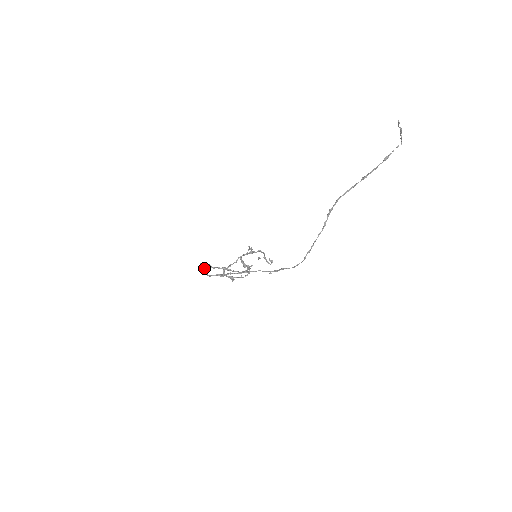
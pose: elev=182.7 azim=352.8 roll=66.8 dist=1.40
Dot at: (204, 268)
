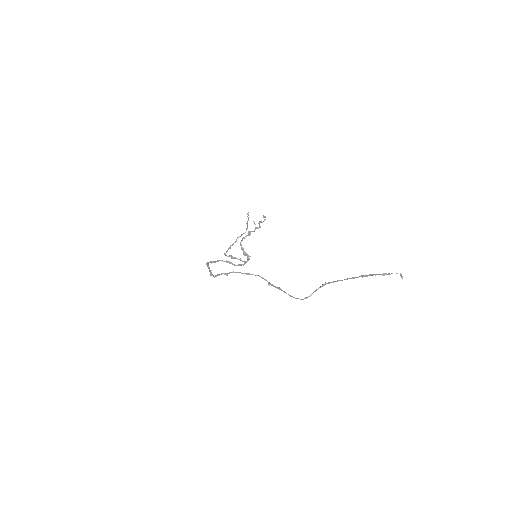
Dot at: (211, 274)
